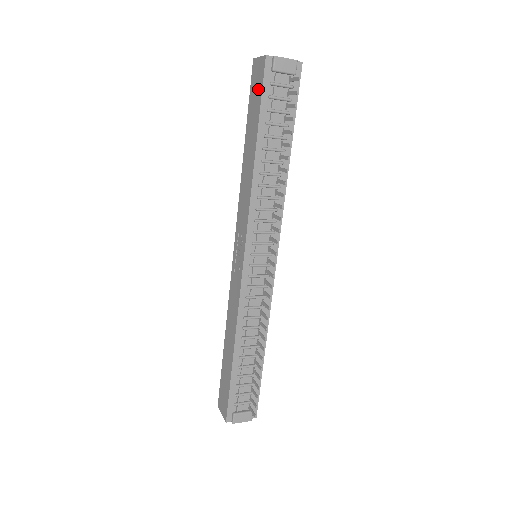
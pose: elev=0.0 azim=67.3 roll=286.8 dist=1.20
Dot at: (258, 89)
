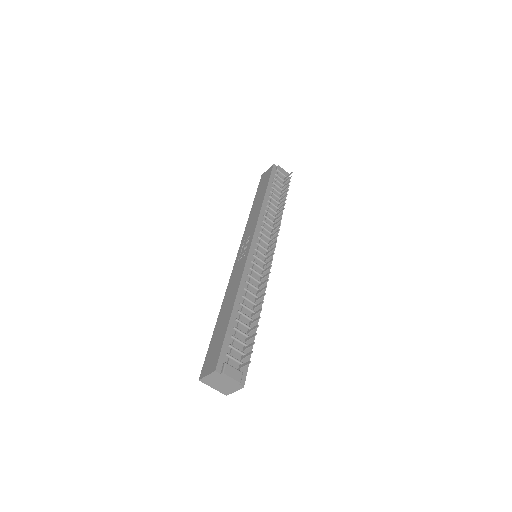
Dot at: (267, 177)
